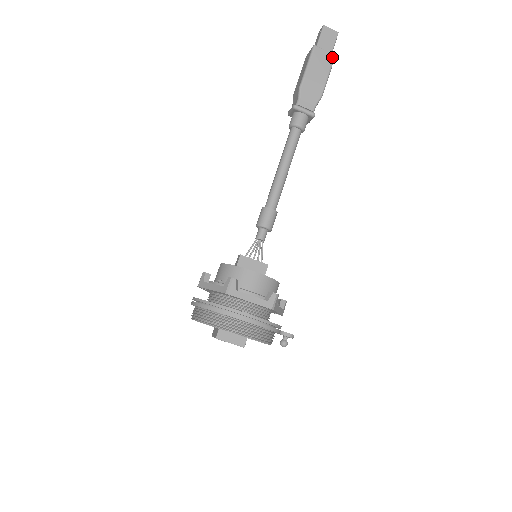
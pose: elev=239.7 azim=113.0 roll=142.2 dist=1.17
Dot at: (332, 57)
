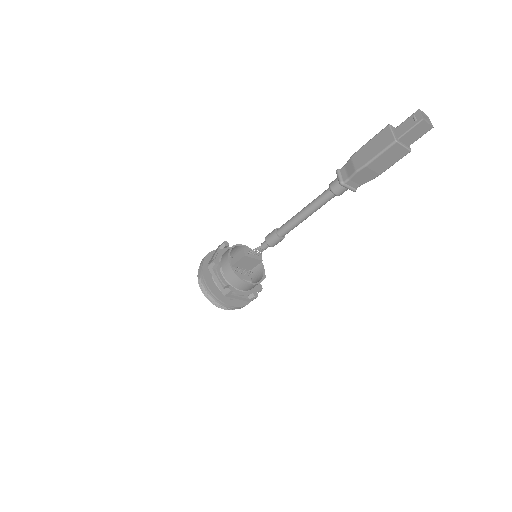
Dot at: (406, 153)
